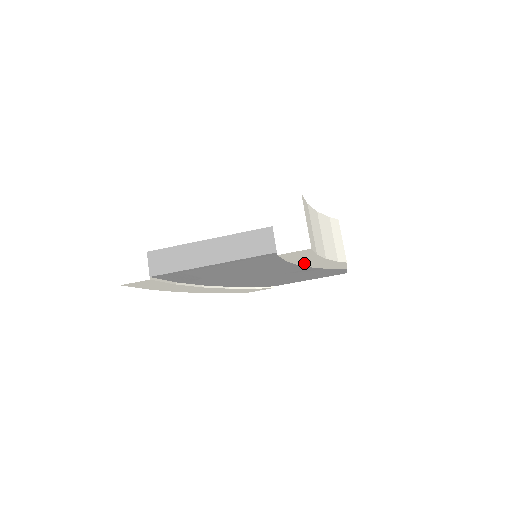
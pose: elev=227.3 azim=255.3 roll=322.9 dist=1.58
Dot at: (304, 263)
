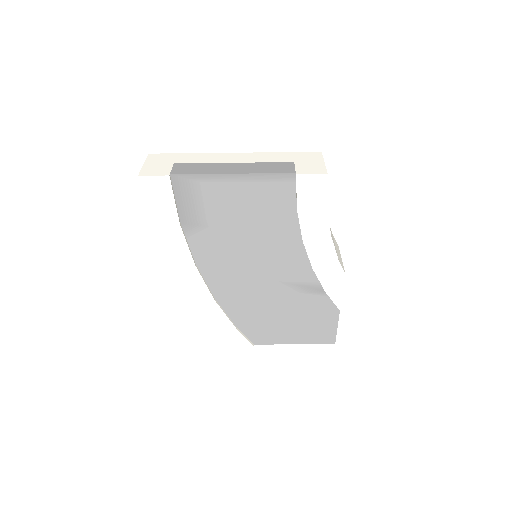
Dot at: (309, 237)
